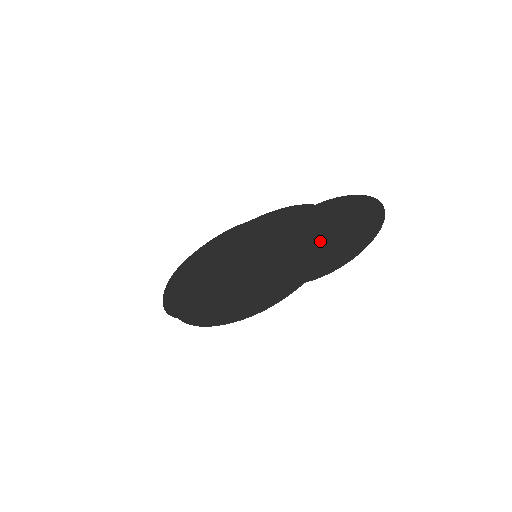
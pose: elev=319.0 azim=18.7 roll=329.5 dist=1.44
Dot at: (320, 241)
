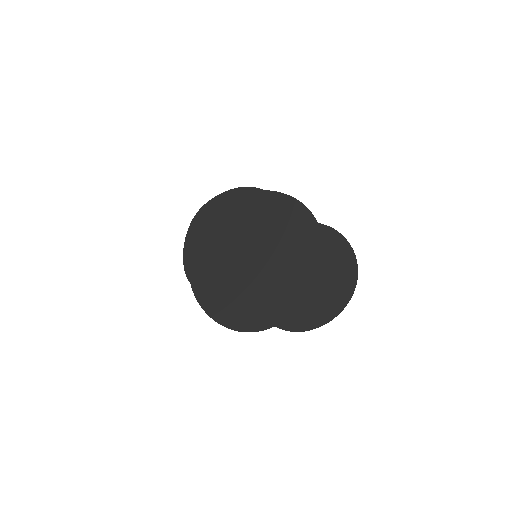
Dot at: (301, 286)
